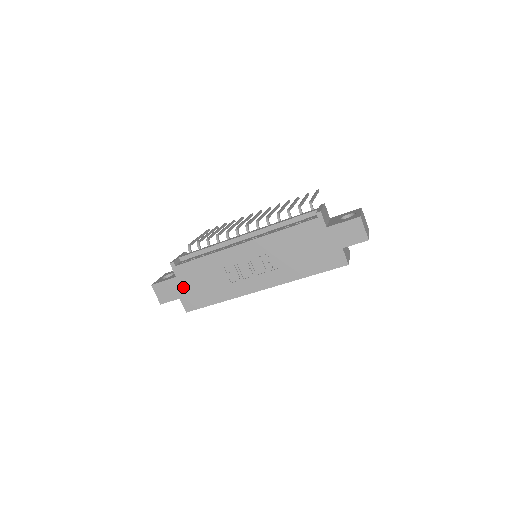
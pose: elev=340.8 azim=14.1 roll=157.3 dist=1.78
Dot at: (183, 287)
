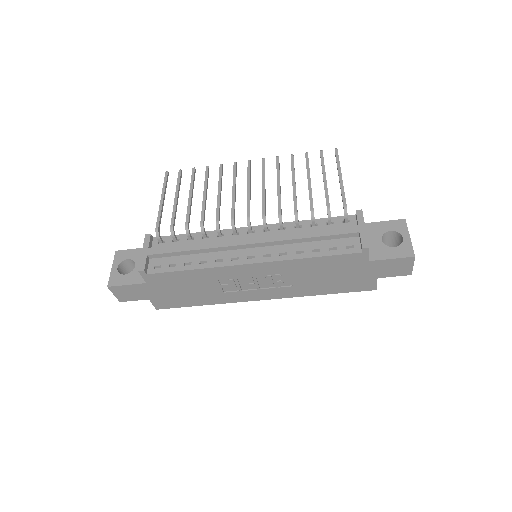
Dot at: (155, 291)
